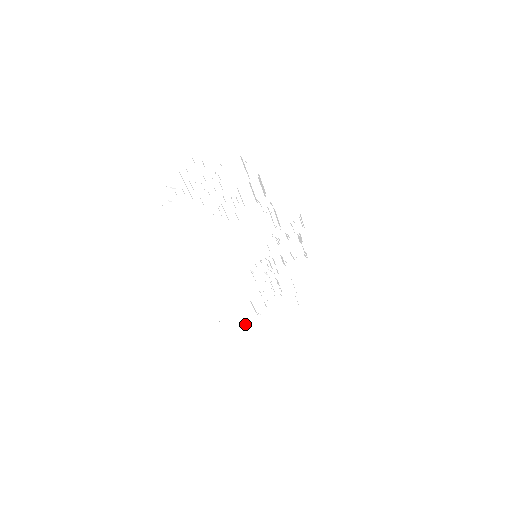
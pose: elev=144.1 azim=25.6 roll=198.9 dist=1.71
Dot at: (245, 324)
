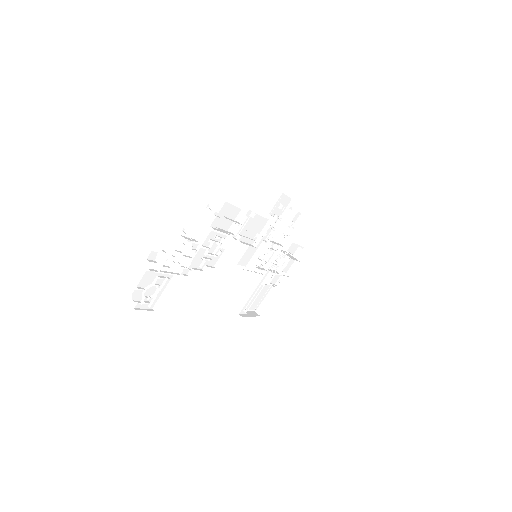
Dot at: (268, 301)
